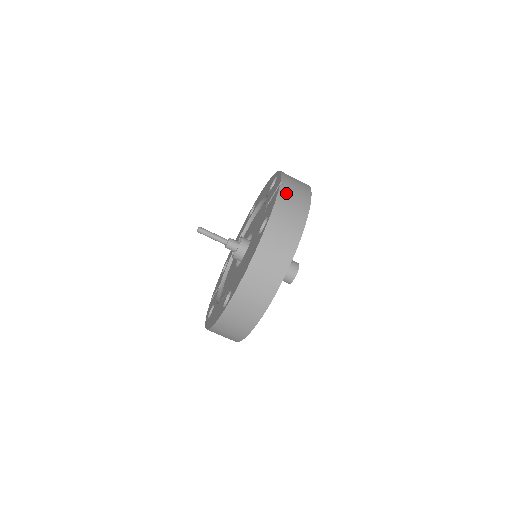
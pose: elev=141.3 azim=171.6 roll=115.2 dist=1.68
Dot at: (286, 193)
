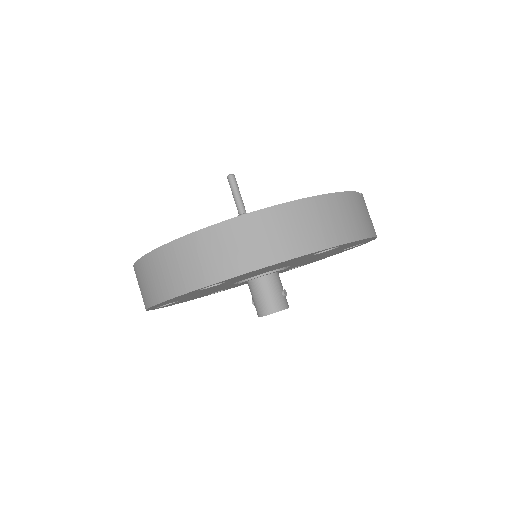
Dot at: (359, 202)
